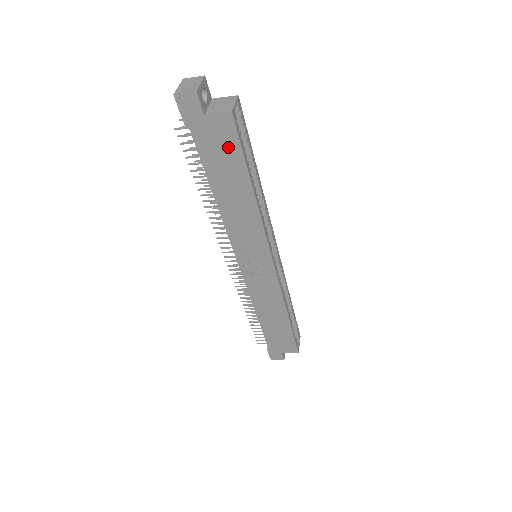
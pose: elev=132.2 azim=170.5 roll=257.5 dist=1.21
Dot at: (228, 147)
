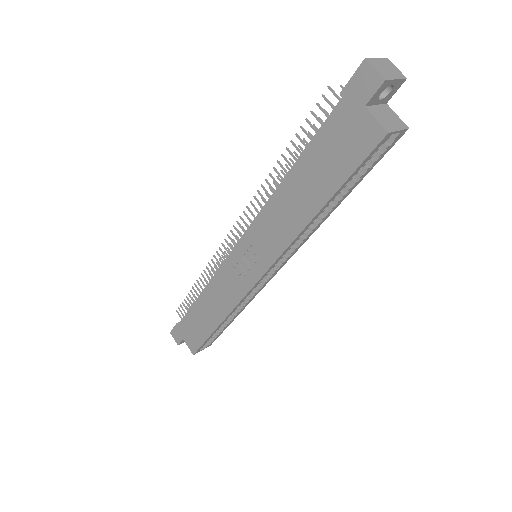
Dot at: (347, 155)
